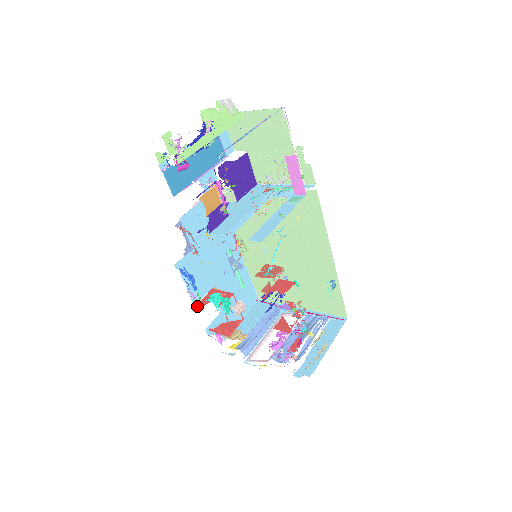
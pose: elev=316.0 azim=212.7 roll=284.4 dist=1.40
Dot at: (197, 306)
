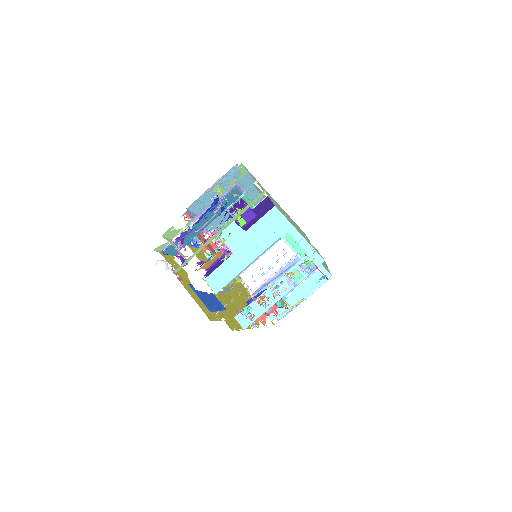
Dot at: (200, 241)
